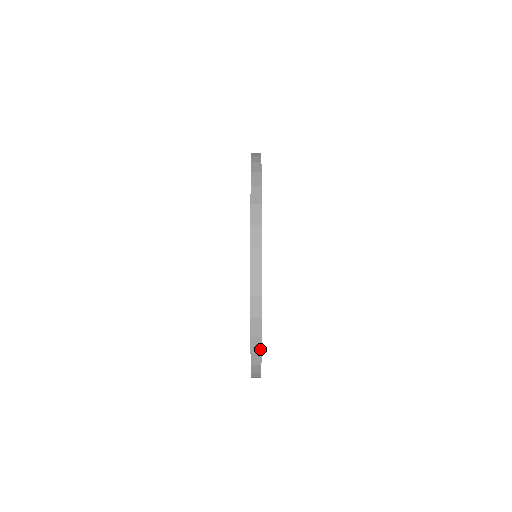
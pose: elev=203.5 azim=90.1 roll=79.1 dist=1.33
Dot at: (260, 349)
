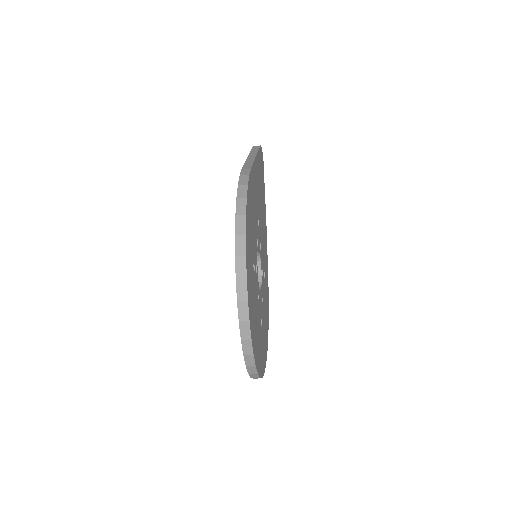
Dot at: (258, 377)
